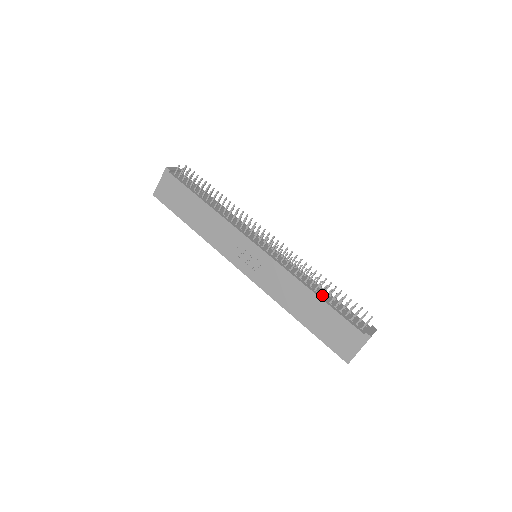
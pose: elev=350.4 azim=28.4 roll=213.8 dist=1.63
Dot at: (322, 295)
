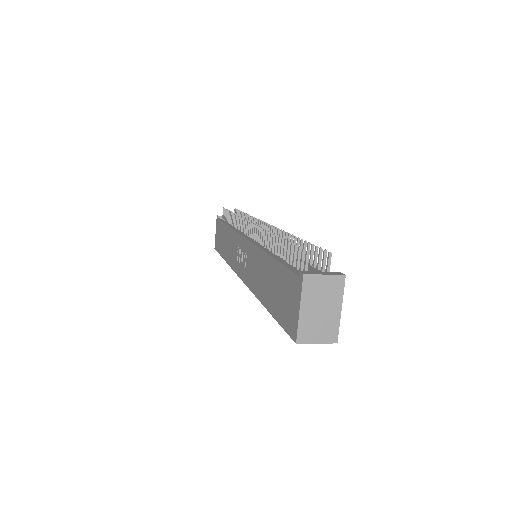
Dot at: occluded
